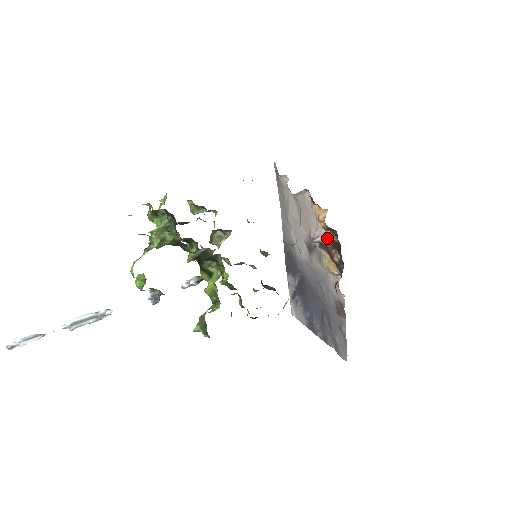
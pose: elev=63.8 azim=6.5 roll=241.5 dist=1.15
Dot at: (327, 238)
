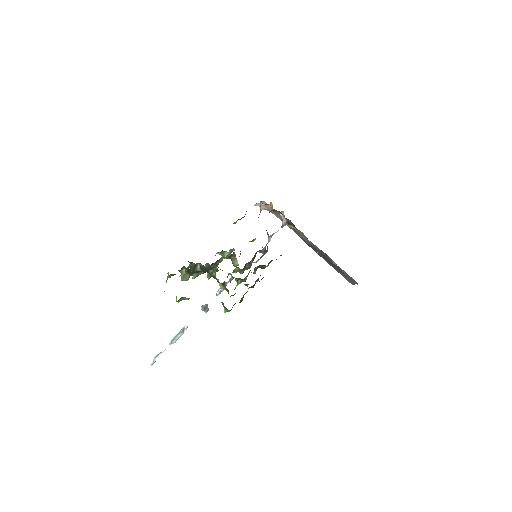
Dot at: (284, 217)
